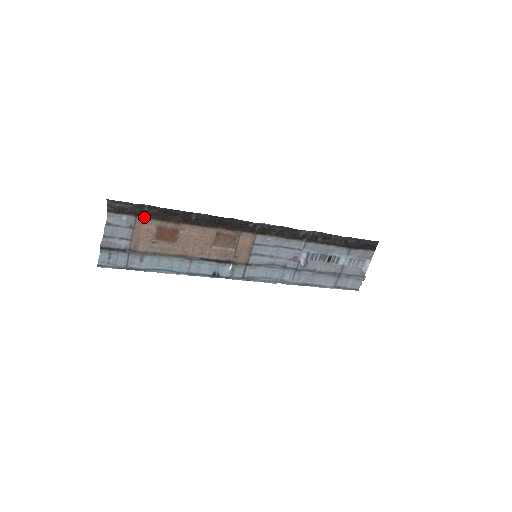
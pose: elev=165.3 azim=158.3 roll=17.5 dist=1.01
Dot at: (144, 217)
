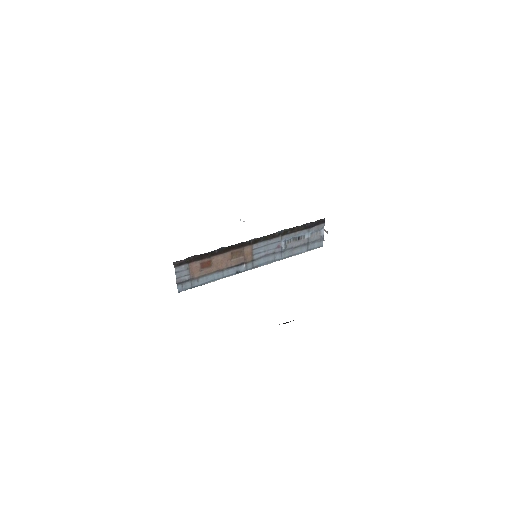
Dot at: (192, 262)
